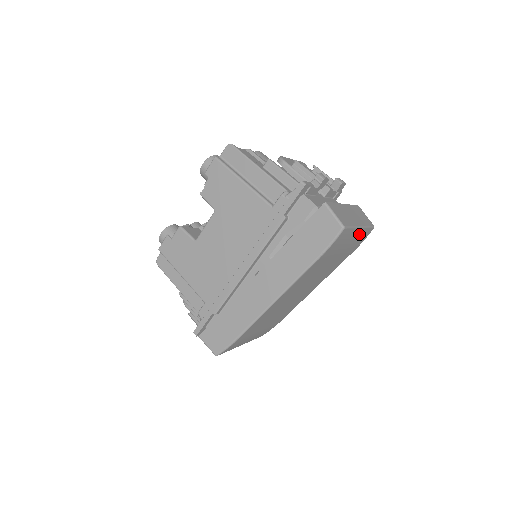
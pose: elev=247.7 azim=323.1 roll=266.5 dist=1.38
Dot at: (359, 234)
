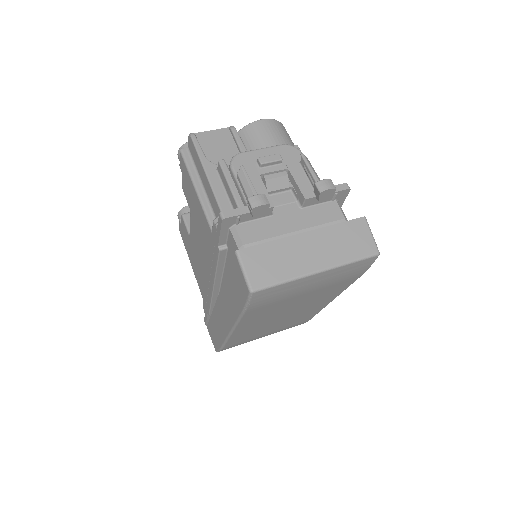
Dot at: (330, 274)
